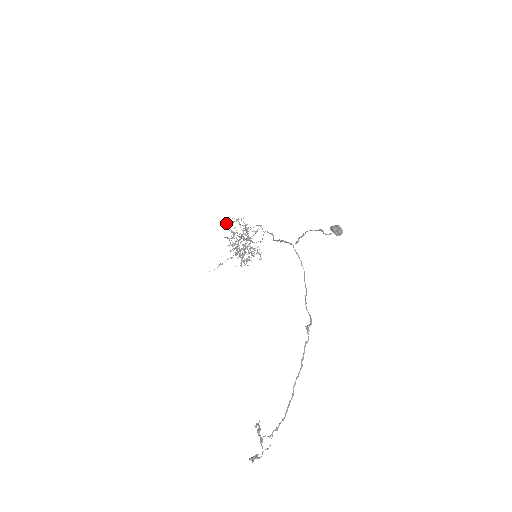
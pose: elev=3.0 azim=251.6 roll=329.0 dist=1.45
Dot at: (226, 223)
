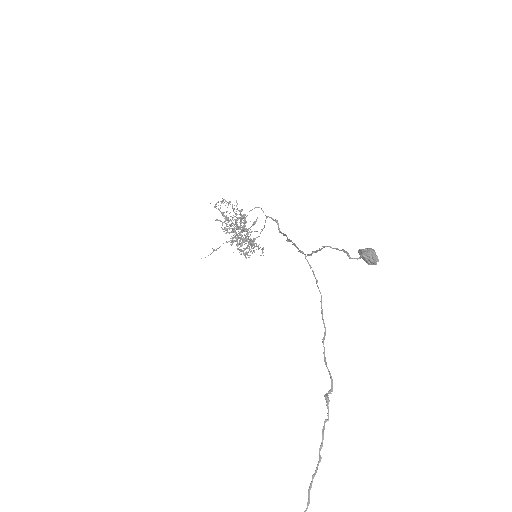
Dot at: (216, 203)
